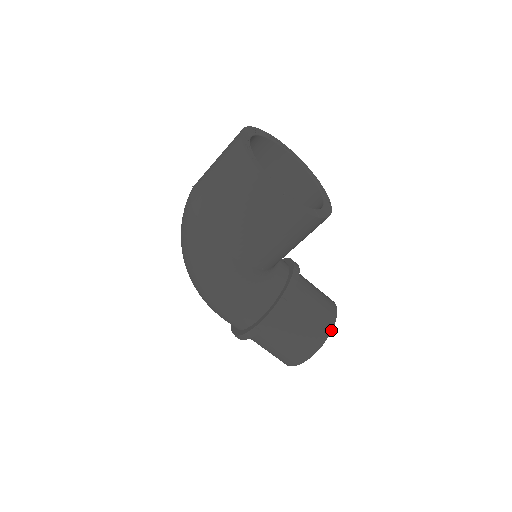
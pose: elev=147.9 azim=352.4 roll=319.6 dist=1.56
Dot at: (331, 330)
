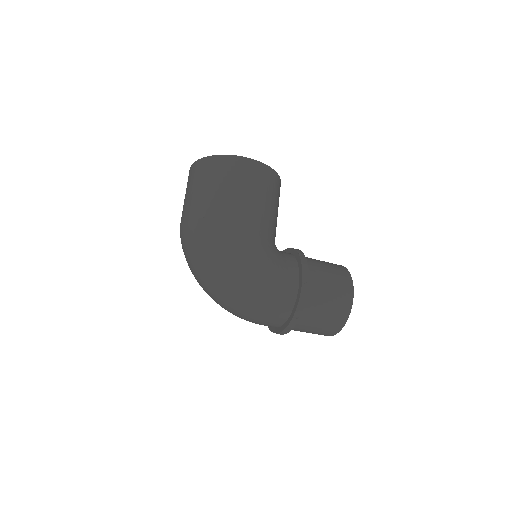
Dot at: (345, 268)
